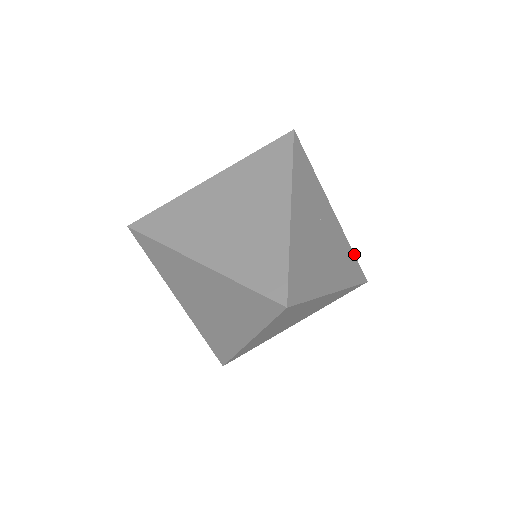
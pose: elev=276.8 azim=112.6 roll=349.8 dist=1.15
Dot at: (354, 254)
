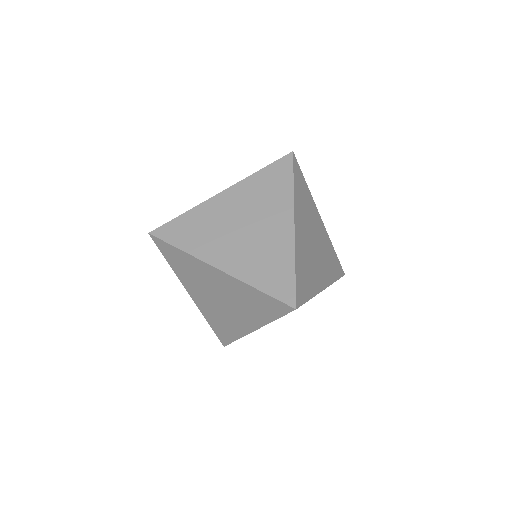
Dot at: occluded
